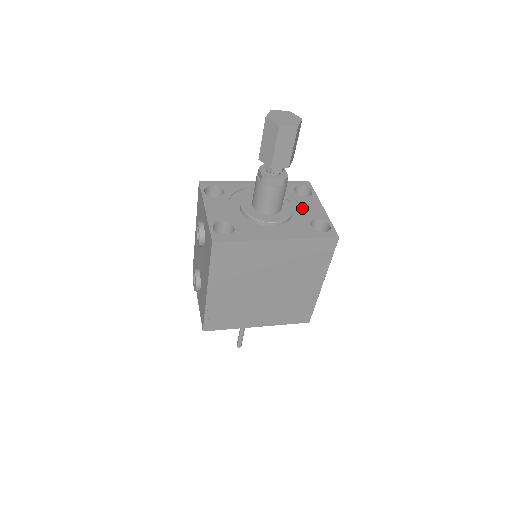
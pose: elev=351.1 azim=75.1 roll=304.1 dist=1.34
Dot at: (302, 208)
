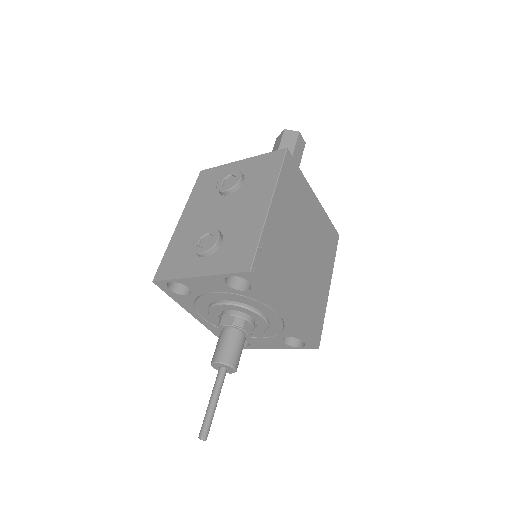
Dot at: occluded
